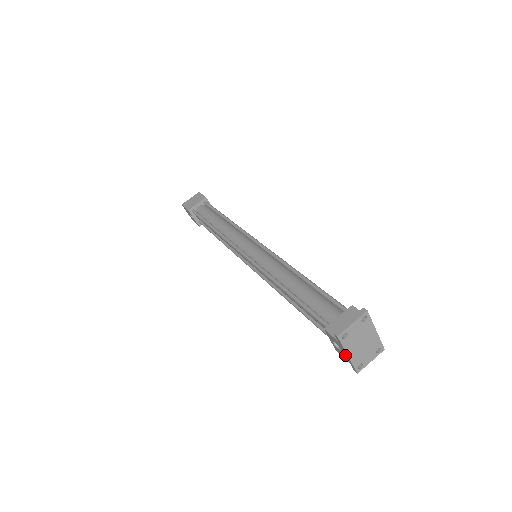
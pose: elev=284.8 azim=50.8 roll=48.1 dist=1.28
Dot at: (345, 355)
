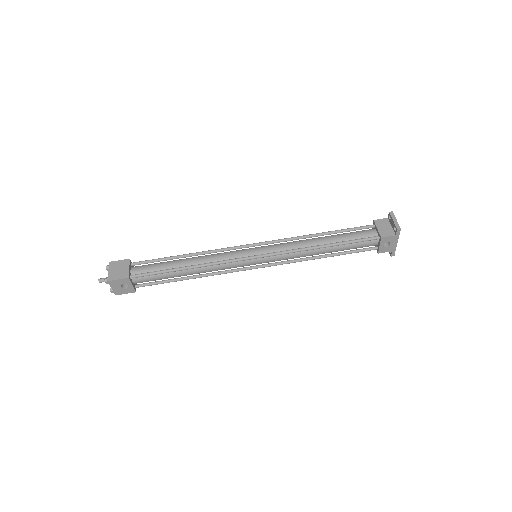
Dot at: (393, 246)
